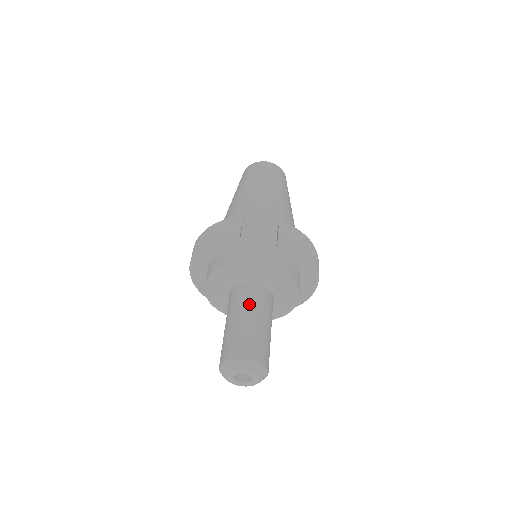
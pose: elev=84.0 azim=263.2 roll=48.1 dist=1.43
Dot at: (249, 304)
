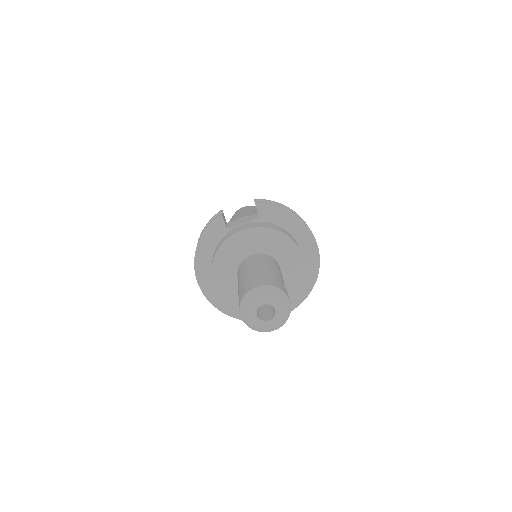
Dot at: (252, 263)
